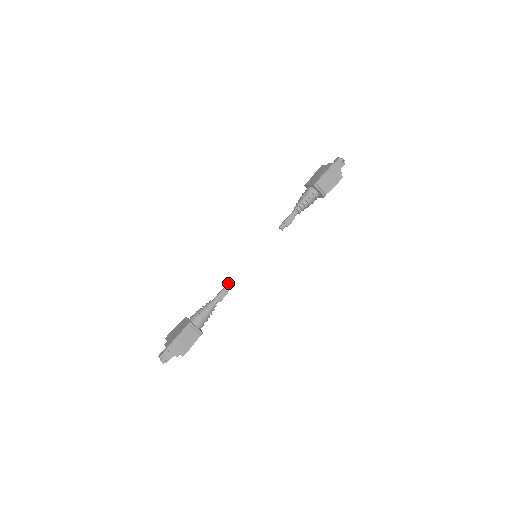
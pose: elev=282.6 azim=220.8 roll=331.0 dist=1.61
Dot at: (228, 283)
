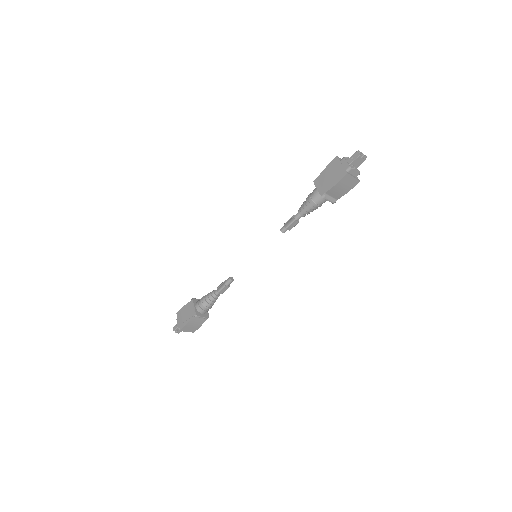
Dot at: (229, 279)
